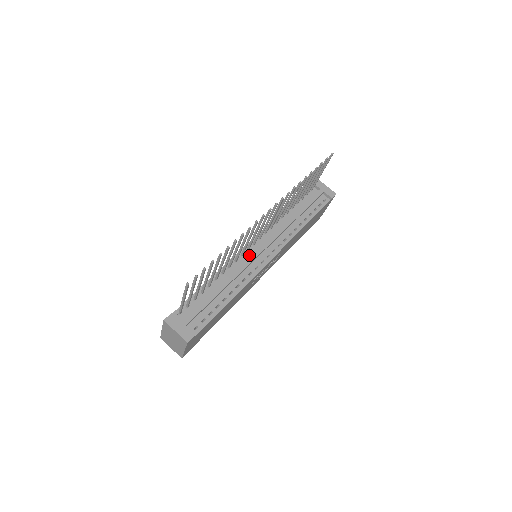
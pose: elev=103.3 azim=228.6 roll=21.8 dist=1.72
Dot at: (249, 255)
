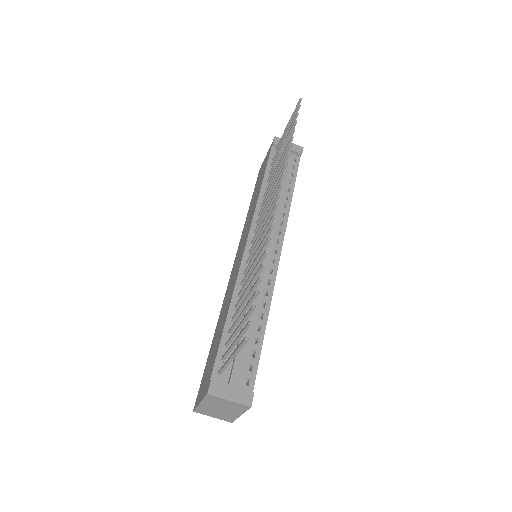
Dot at: occluded
